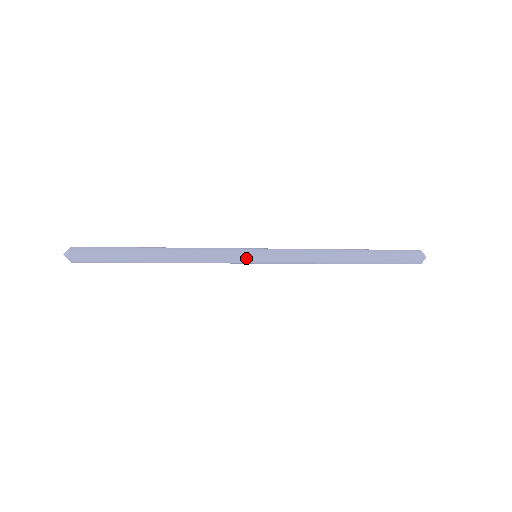
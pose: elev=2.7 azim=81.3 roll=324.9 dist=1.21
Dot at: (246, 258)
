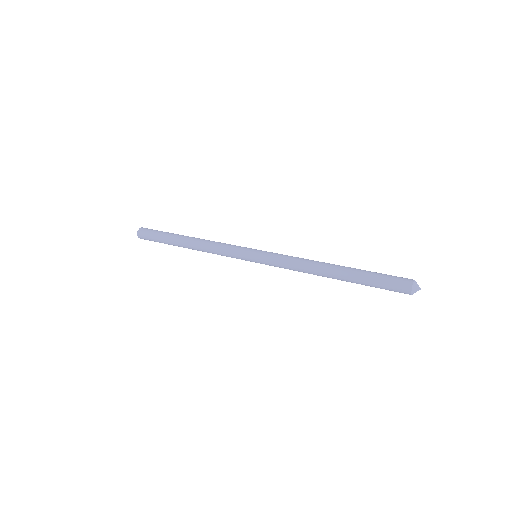
Dot at: (245, 252)
